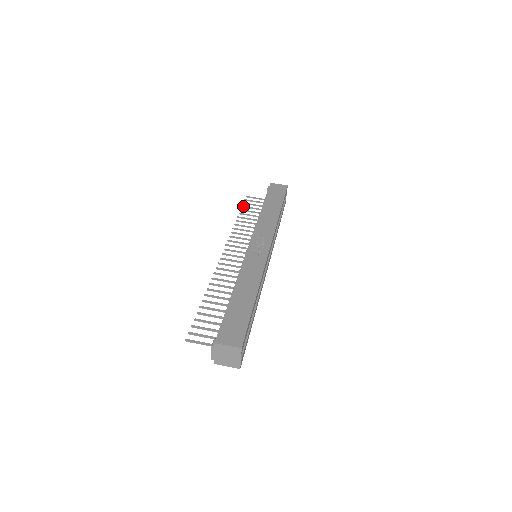
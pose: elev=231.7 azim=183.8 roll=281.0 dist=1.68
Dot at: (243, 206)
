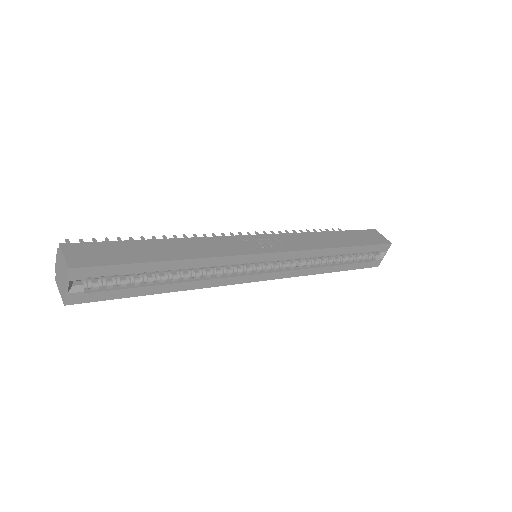
Dot at: (321, 230)
